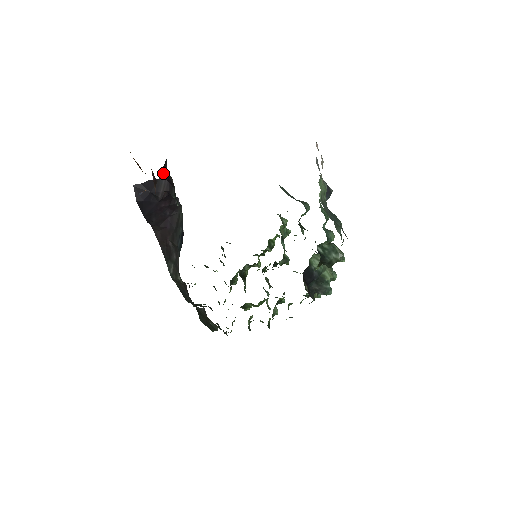
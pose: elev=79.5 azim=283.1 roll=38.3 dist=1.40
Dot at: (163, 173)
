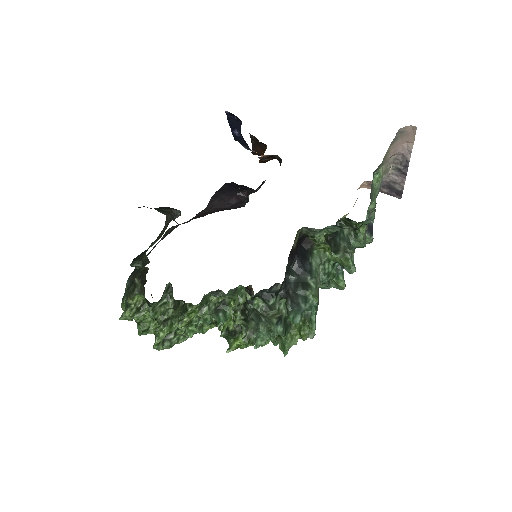
Dot at: (259, 186)
